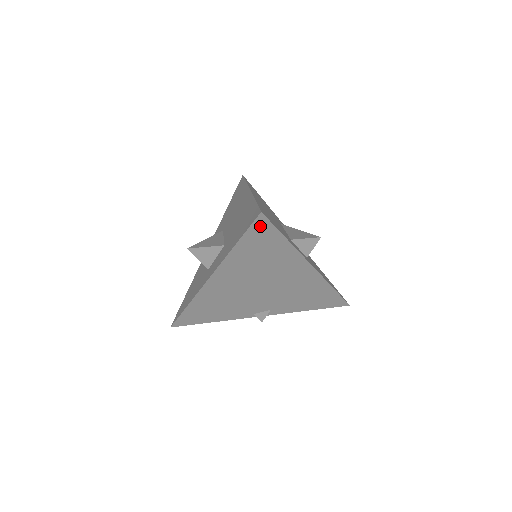
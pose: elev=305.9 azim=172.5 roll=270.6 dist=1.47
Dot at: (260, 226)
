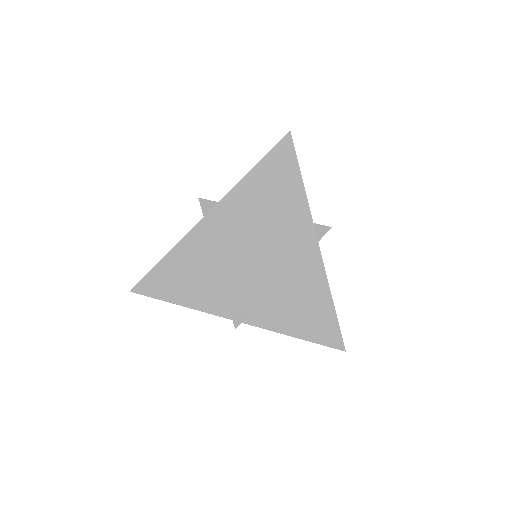
Dot at: (283, 150)
